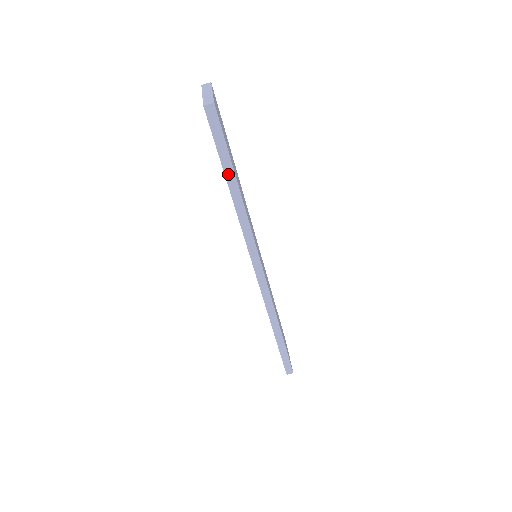
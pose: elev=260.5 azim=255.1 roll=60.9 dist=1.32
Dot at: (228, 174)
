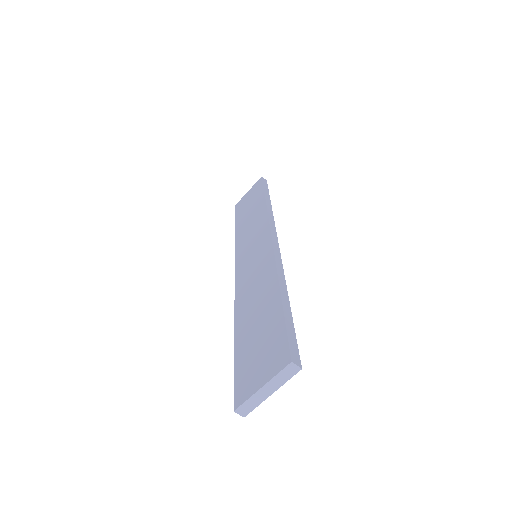
Dot at: occluded
